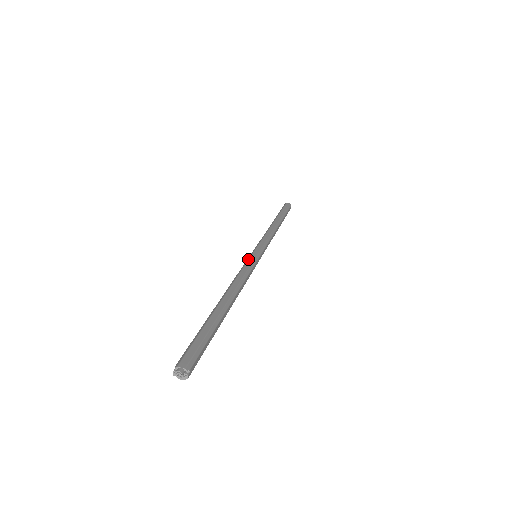
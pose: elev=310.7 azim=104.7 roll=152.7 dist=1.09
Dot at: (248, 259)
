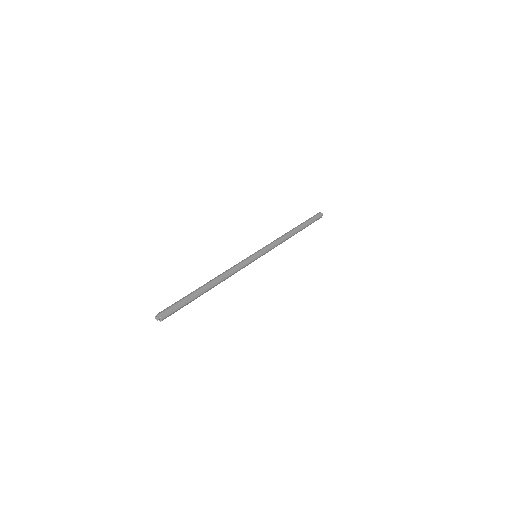
Dot at: (247, 258)
